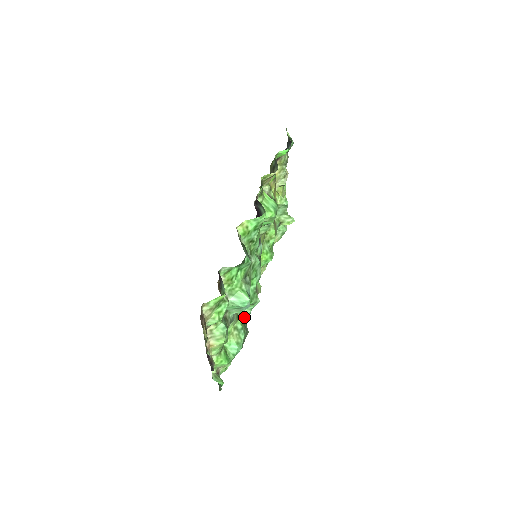
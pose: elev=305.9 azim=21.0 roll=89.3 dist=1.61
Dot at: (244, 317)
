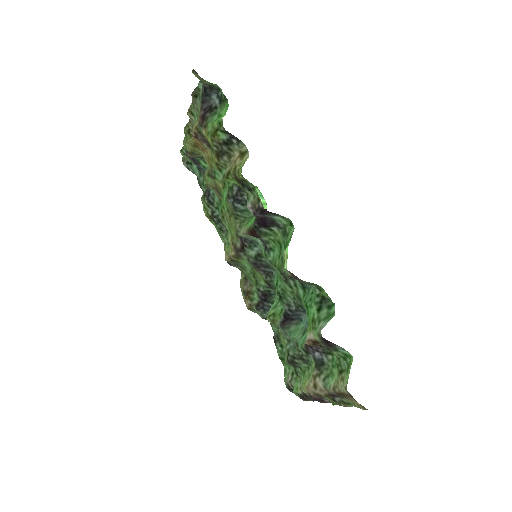
Dot at: occluded
